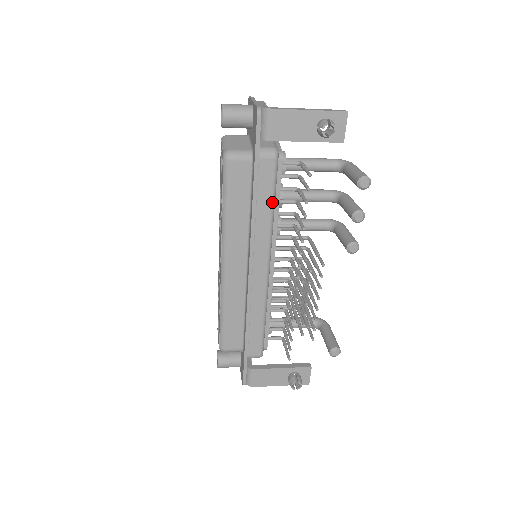
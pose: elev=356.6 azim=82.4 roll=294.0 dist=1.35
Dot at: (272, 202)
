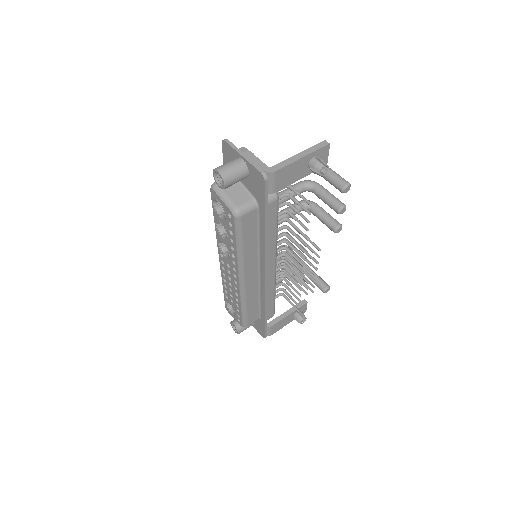
Dot at: (276, 227)
